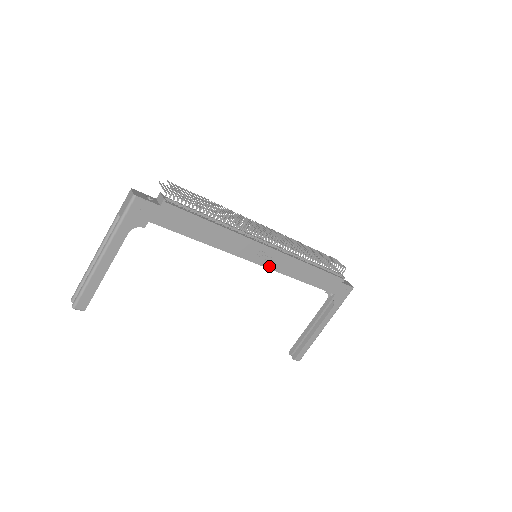
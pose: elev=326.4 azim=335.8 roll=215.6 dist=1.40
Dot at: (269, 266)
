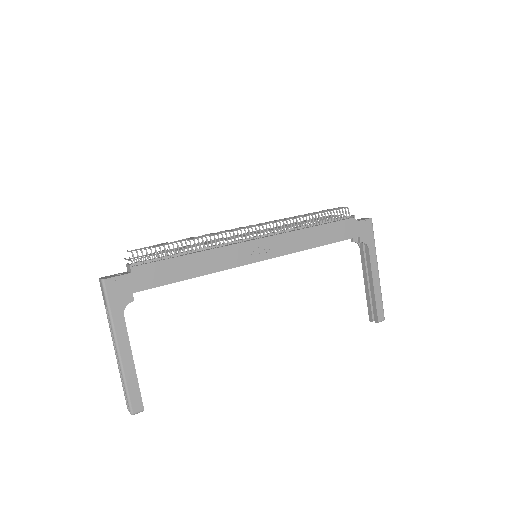
Dot at: (274, 255)
